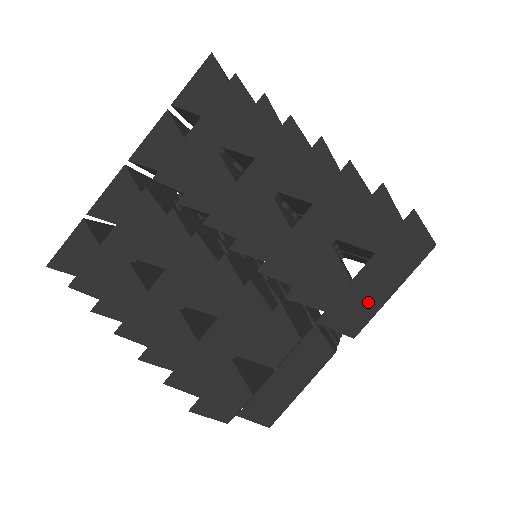
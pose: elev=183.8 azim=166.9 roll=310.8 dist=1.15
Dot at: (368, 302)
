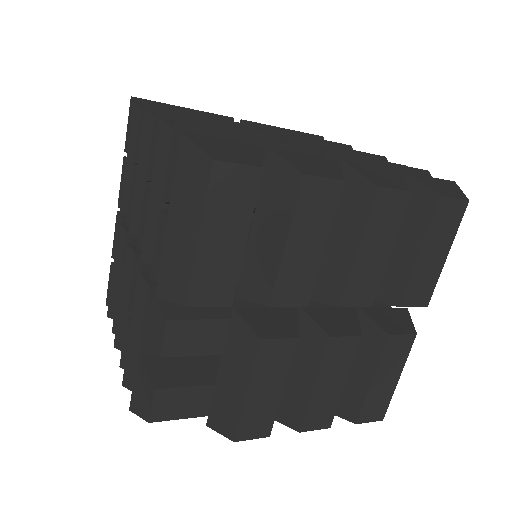
Dot at: (182, 258)
